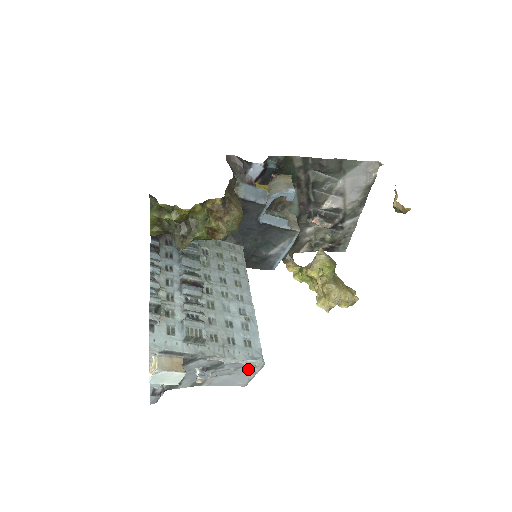
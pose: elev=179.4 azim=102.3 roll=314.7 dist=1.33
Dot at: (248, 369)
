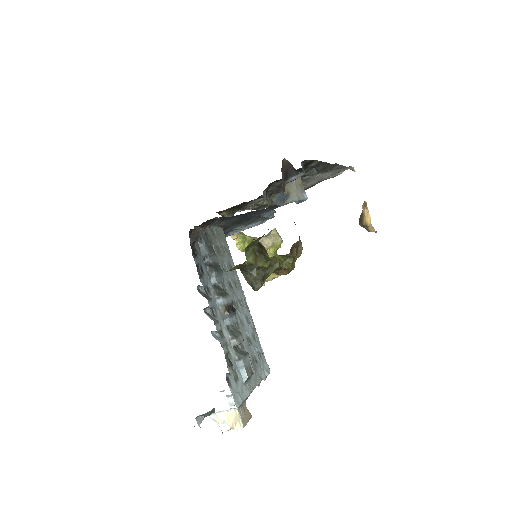
Dot at: occluded
